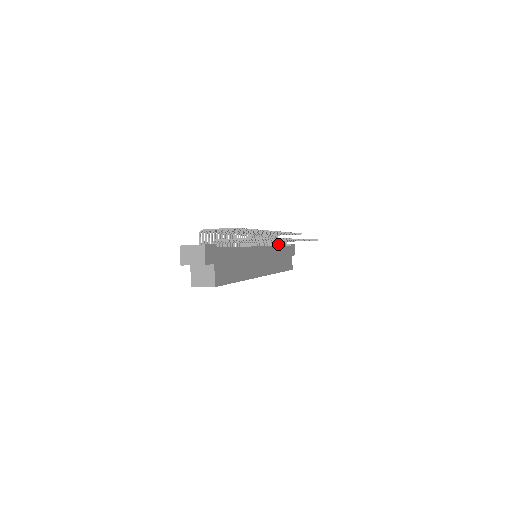
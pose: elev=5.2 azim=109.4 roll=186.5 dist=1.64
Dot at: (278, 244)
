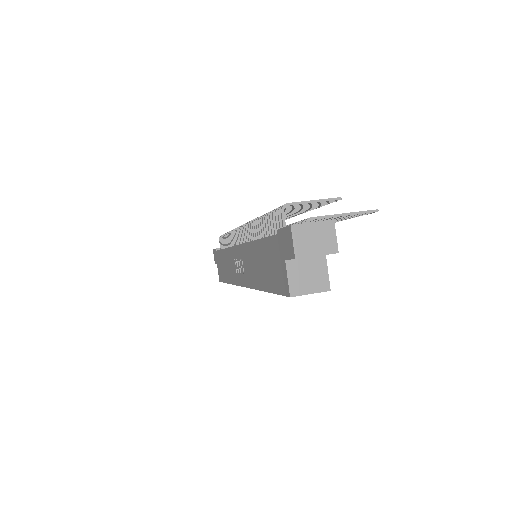
Dot at: occluded
